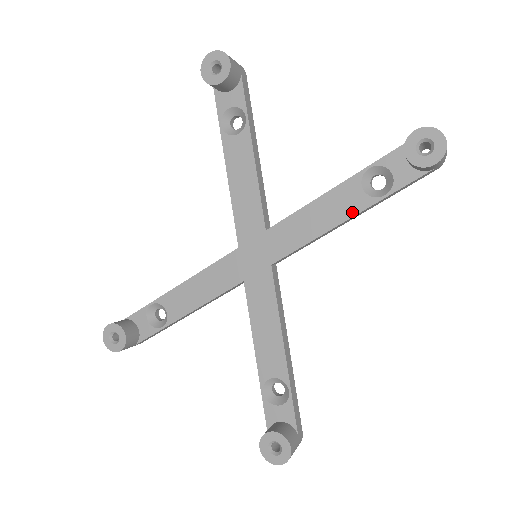
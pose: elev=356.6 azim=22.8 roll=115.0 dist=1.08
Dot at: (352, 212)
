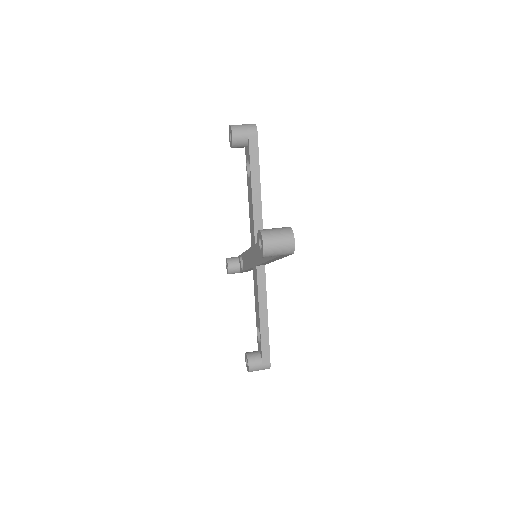
Dot at: (268, 258)
